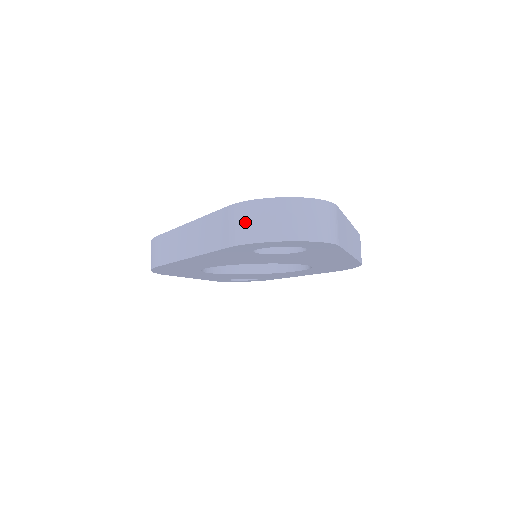
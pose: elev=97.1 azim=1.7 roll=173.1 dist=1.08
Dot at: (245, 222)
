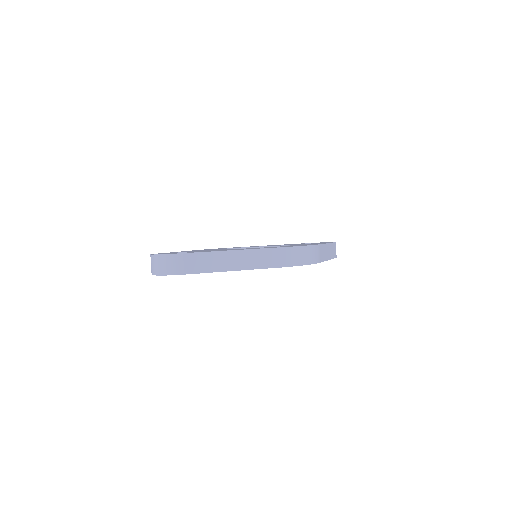
Dot at: occluded
